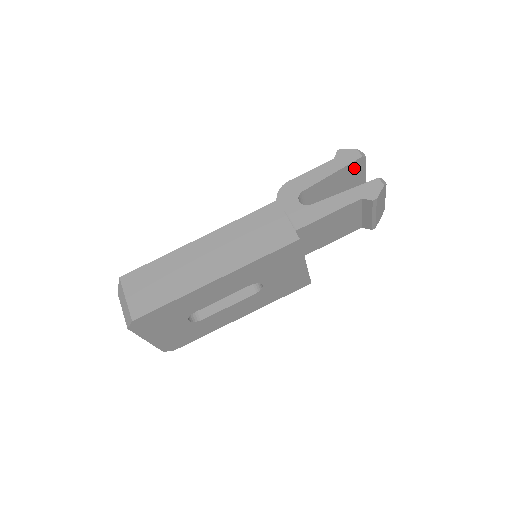
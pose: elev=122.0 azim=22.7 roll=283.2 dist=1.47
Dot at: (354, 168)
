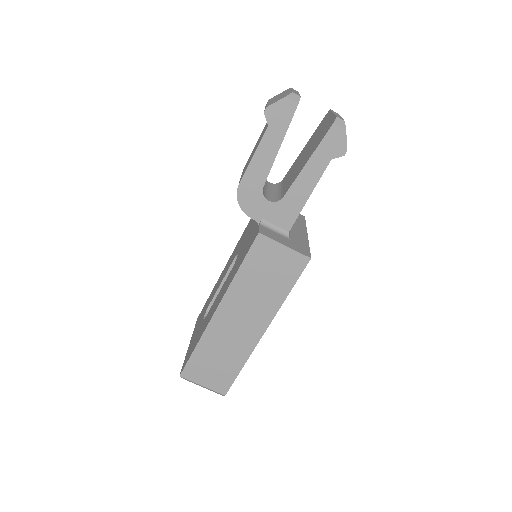
Dot at: occluded
